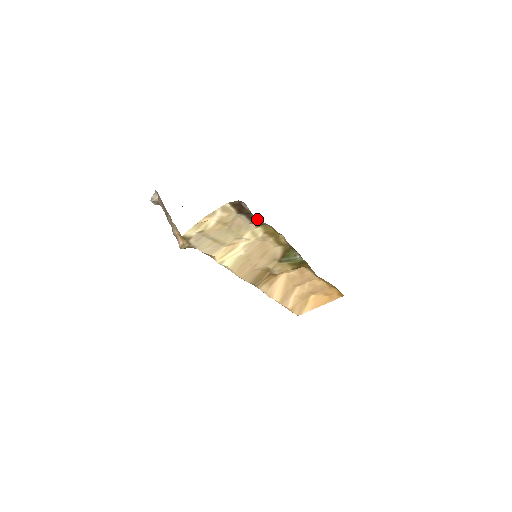
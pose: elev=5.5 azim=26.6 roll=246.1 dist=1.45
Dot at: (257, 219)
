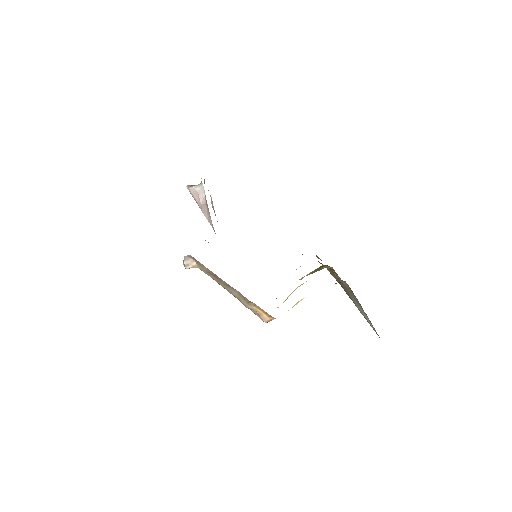
Dot at: occluded
